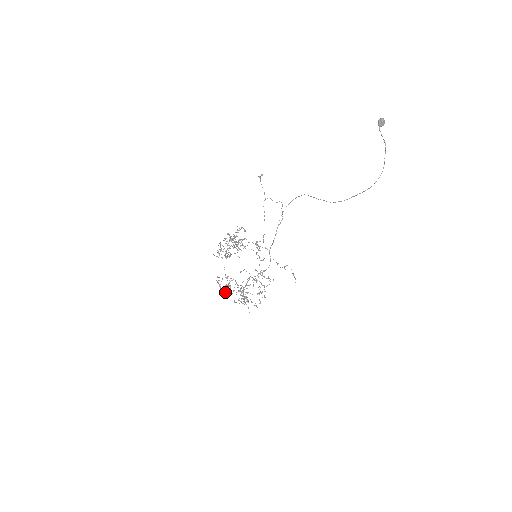
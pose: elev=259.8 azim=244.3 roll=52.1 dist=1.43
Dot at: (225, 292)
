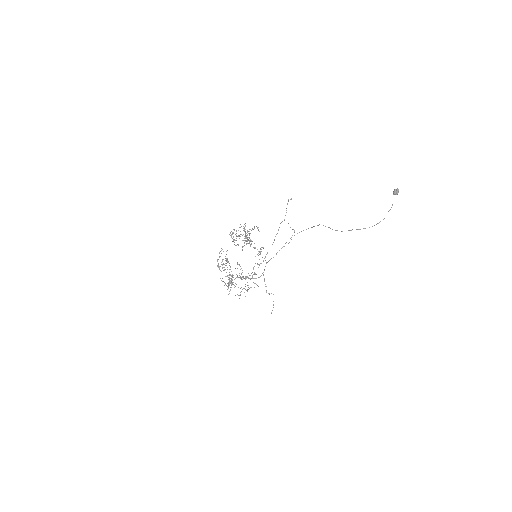
Dot at: occluded
